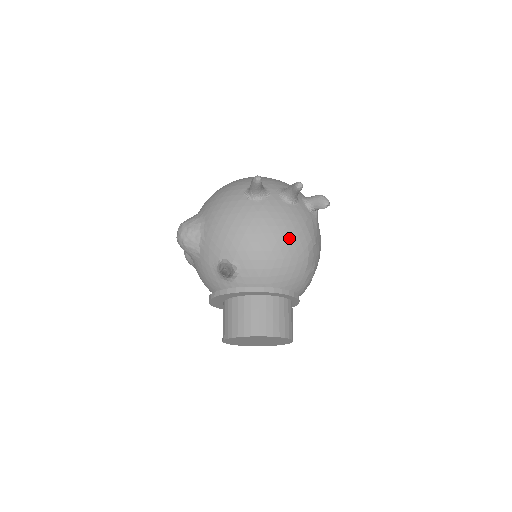
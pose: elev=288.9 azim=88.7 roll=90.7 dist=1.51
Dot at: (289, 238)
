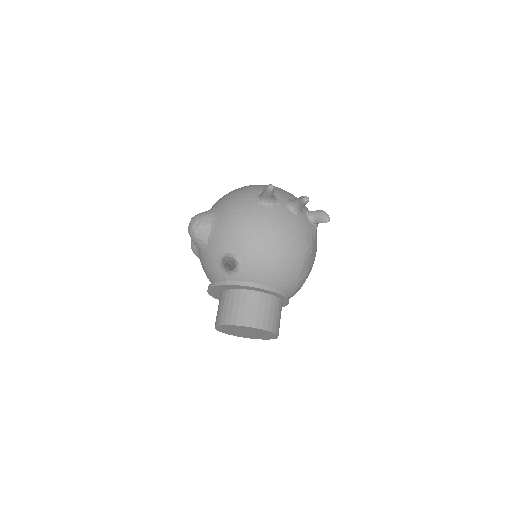
Dot at: (290, 244)
